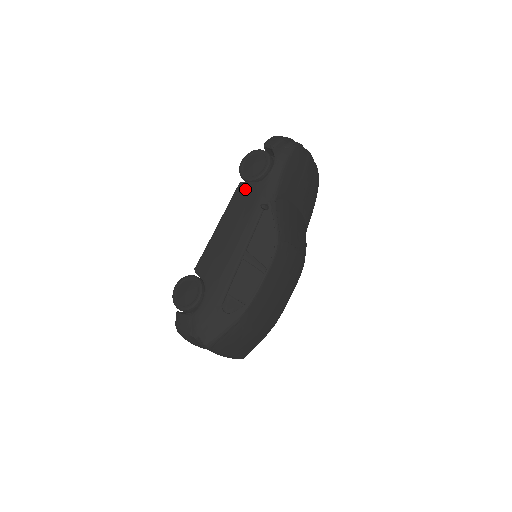
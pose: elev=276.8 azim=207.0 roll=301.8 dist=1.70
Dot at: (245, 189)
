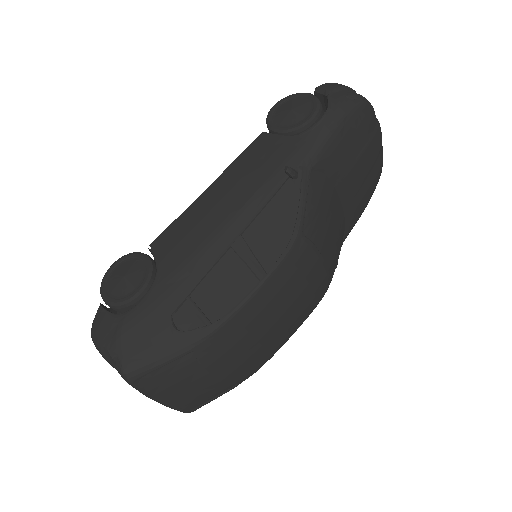
Dot at: (268, 143)
